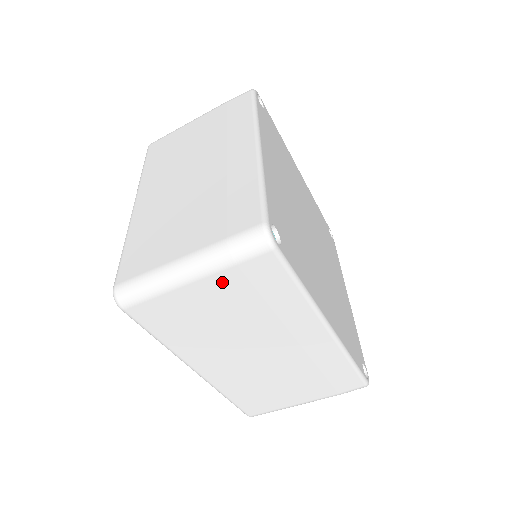
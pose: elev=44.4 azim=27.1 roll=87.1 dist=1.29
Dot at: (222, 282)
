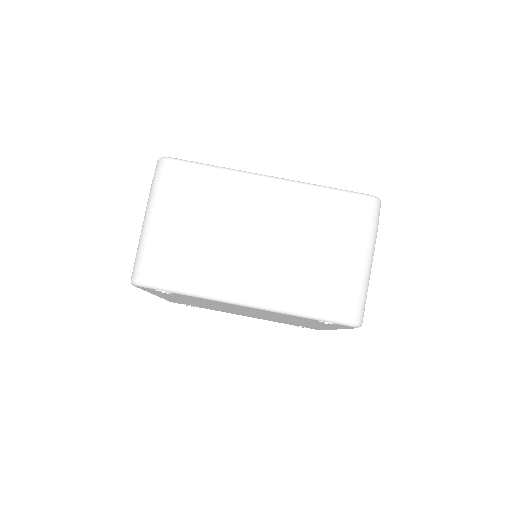
Dot at: (169, 204)
